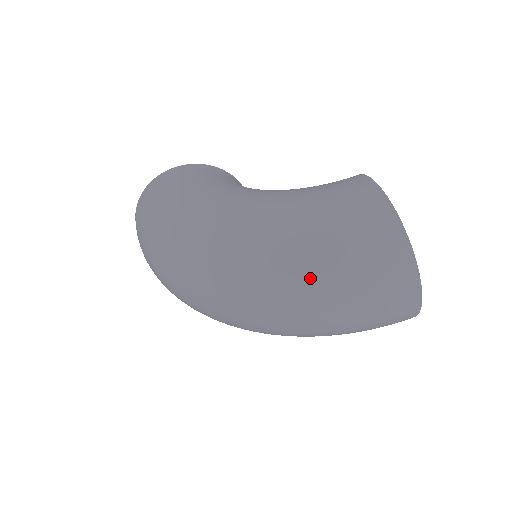
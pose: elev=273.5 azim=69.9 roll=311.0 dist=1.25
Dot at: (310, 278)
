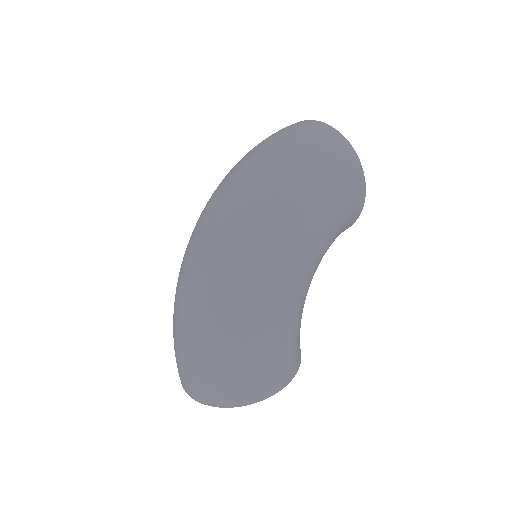
Dot at: occluded
